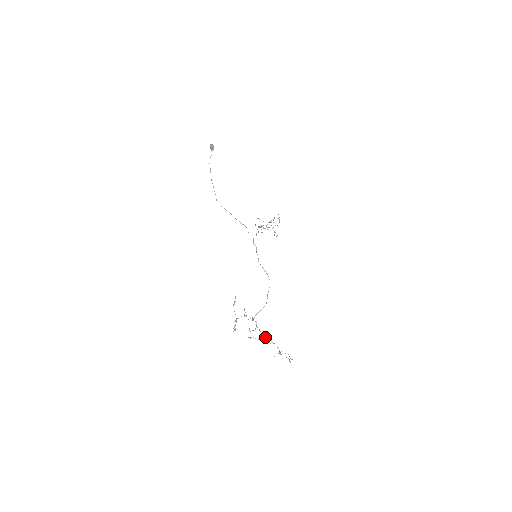
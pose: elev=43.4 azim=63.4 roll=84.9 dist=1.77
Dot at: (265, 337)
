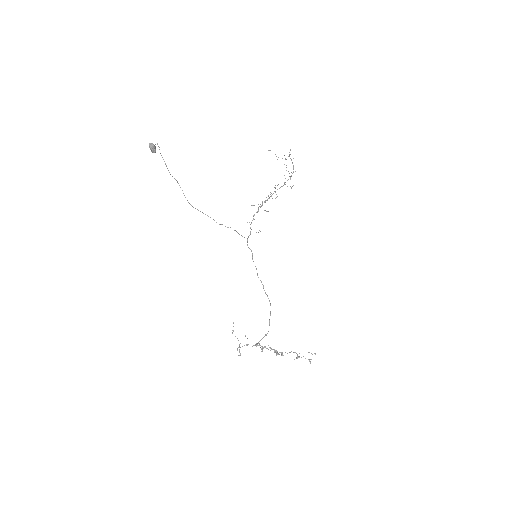
Dot at: (277, 351)
